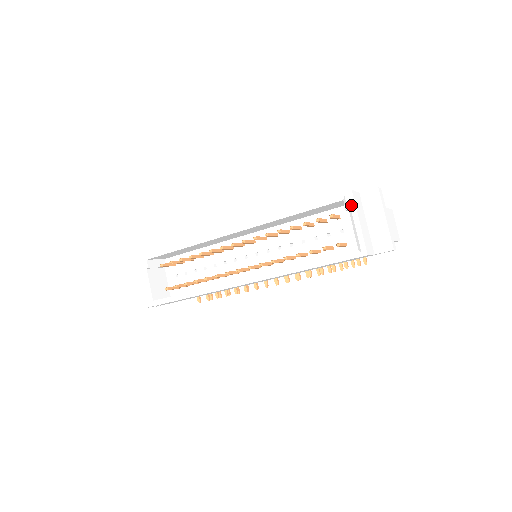
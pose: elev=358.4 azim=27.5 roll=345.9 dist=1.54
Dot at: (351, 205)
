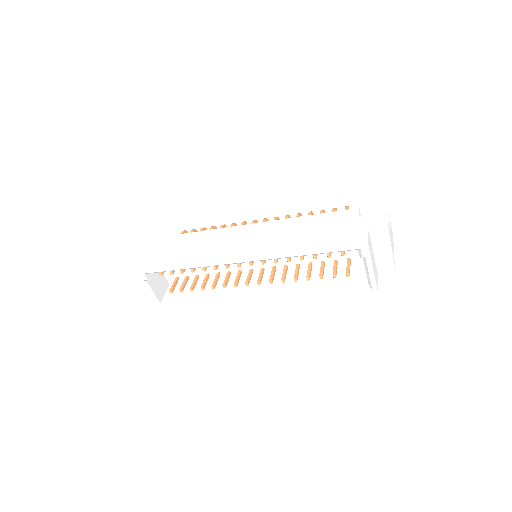
Dot at: (366, 256)
